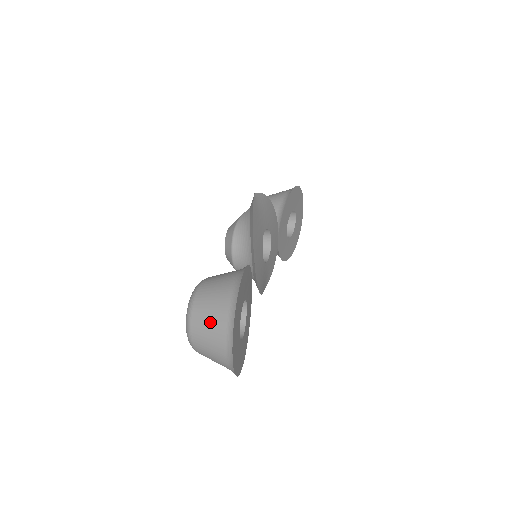
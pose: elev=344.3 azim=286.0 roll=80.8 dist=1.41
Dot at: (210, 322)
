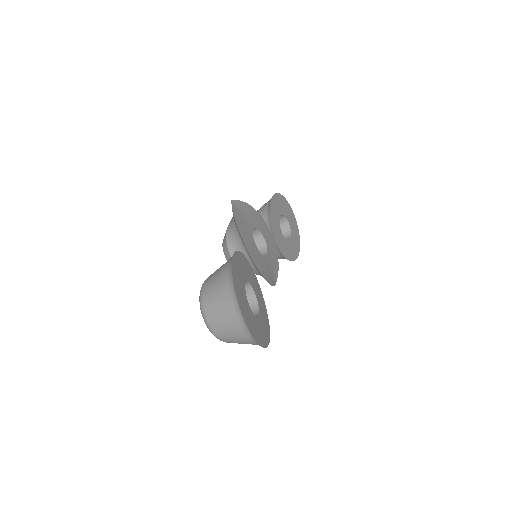
Dot at: (218, 303)
